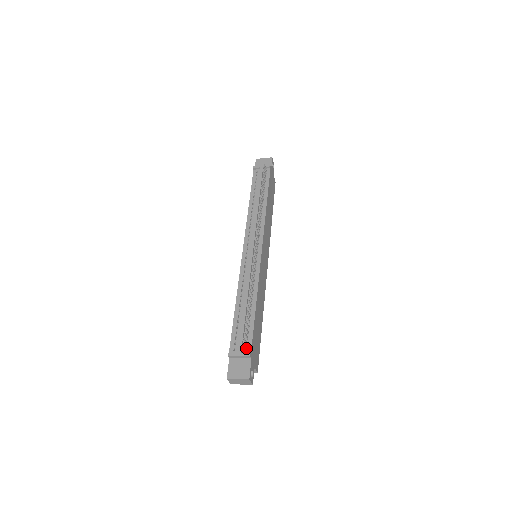
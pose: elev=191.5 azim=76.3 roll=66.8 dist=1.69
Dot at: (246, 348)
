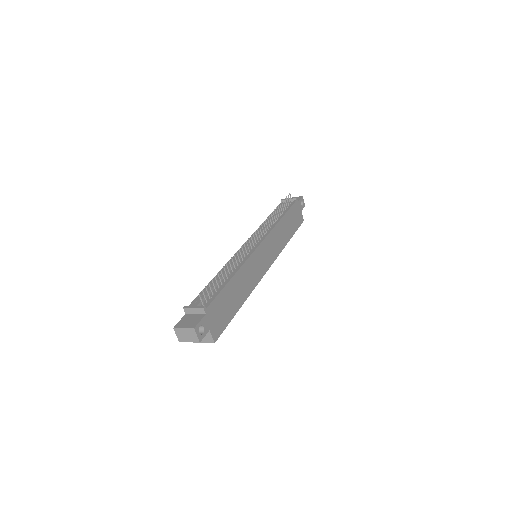
Dot at: (204, 303)
